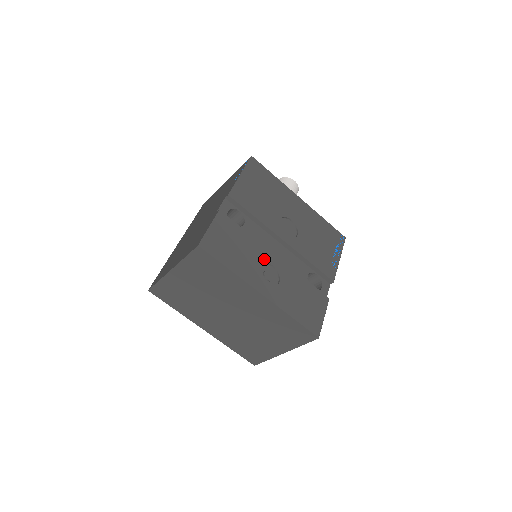
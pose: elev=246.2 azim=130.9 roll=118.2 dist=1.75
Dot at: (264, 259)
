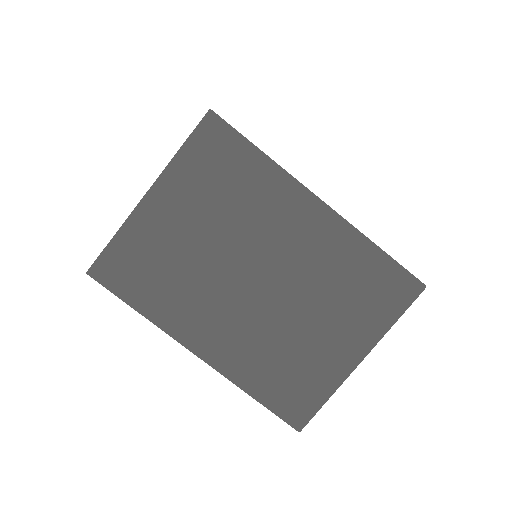
Dot at: occluded
